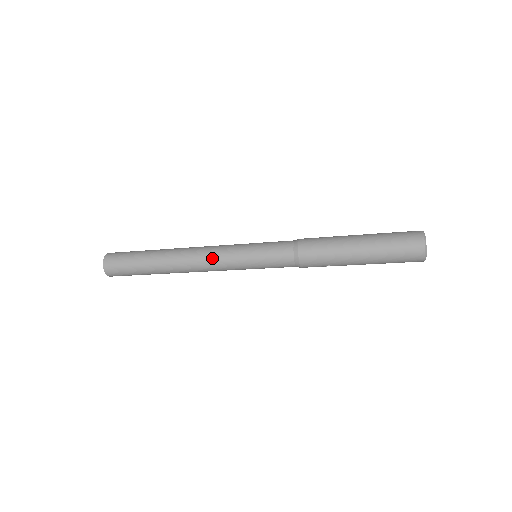
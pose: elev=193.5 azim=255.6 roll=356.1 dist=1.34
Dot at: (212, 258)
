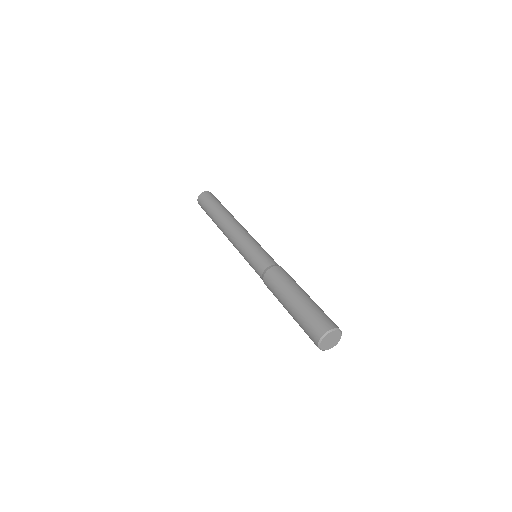
Dot at: (232, 243)
